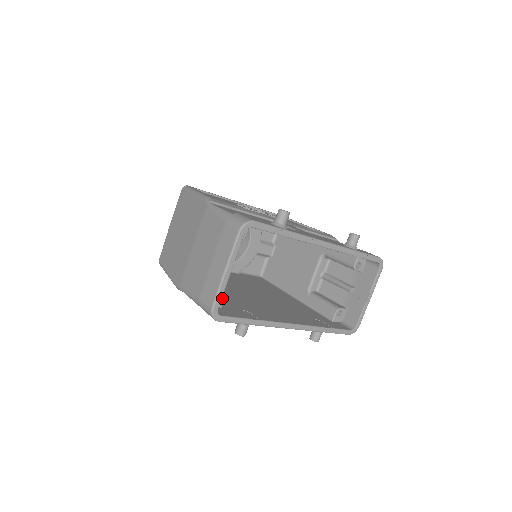
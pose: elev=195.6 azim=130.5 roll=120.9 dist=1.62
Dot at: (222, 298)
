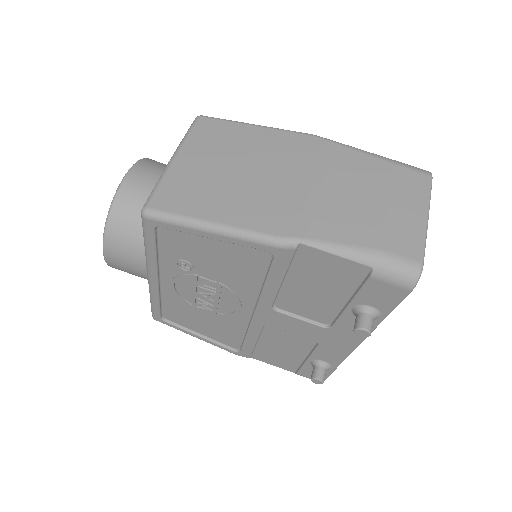
Dot at: occluded
